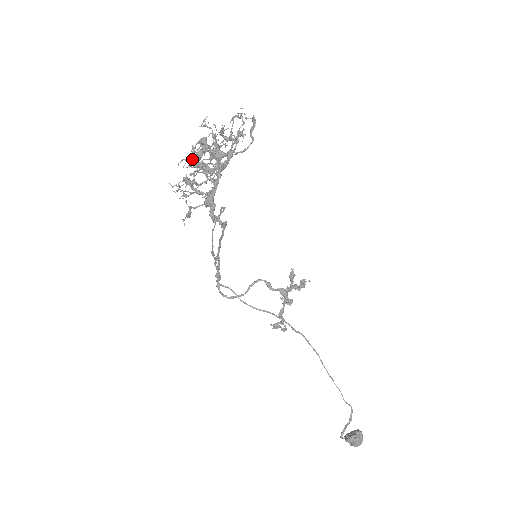
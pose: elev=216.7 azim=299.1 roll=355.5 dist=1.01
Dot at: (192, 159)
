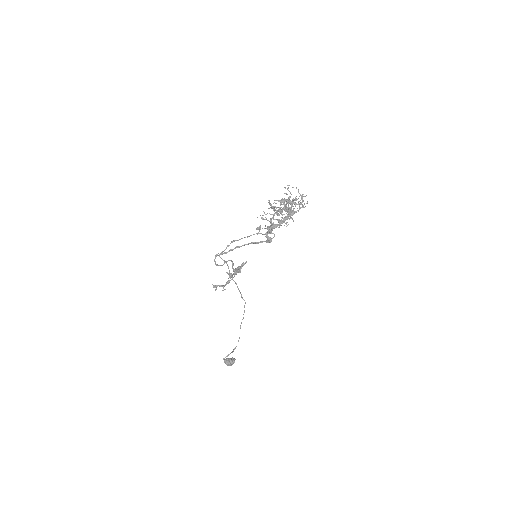
Dot at: (281, 207)
